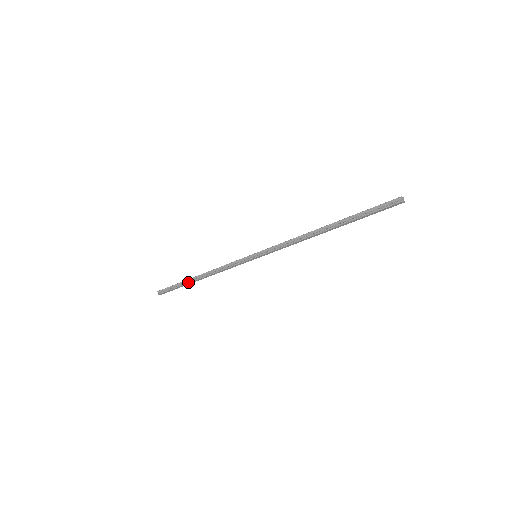
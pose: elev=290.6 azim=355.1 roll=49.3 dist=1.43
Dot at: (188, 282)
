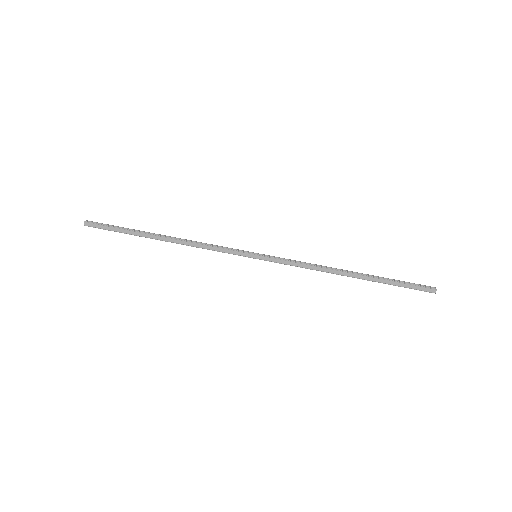
Dot at: (145, 232)
